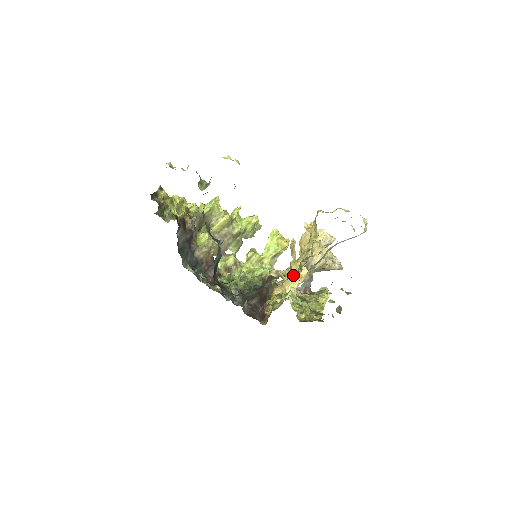
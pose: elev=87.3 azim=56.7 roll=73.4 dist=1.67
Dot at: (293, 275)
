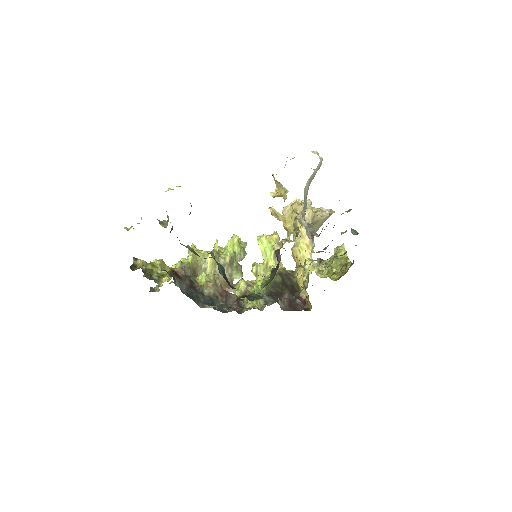
Dot at: (292, 231)
